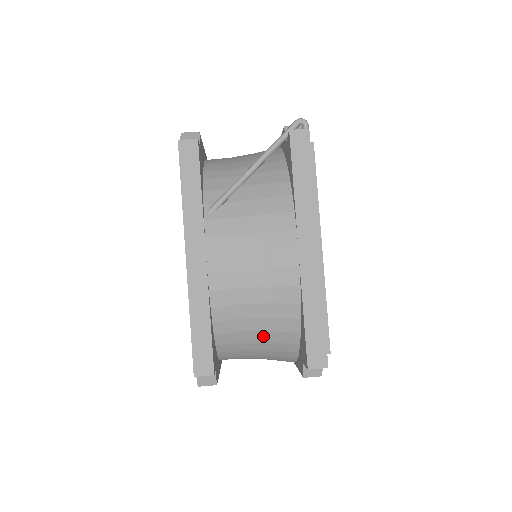
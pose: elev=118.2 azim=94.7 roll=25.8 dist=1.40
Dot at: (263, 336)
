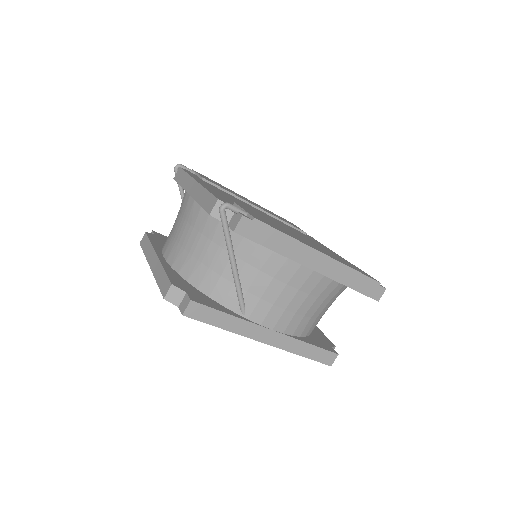
Dot at: occluded
